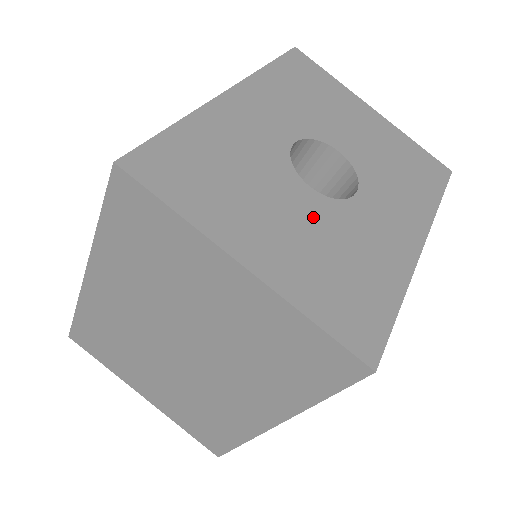
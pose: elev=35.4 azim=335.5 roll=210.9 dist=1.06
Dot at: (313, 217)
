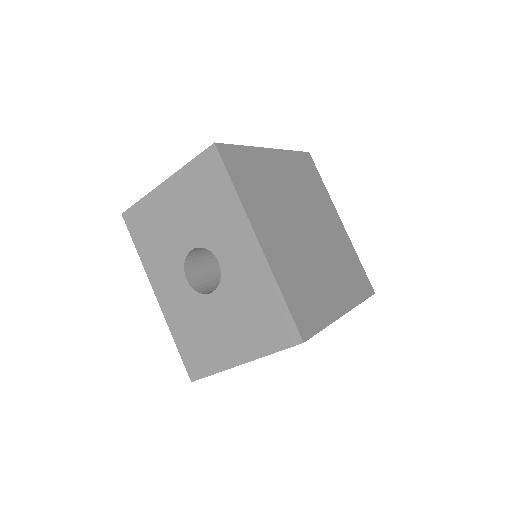
Dot at: (227, 307)
